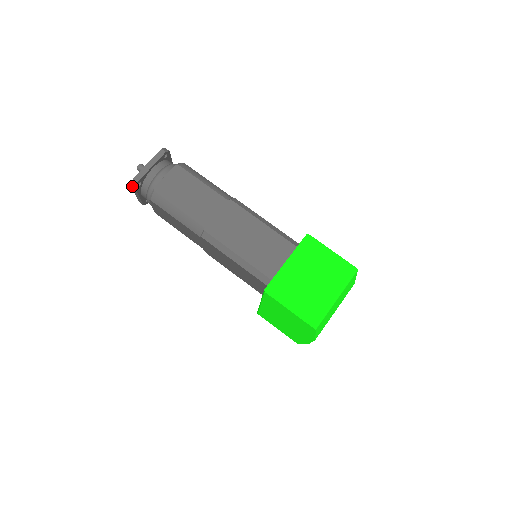
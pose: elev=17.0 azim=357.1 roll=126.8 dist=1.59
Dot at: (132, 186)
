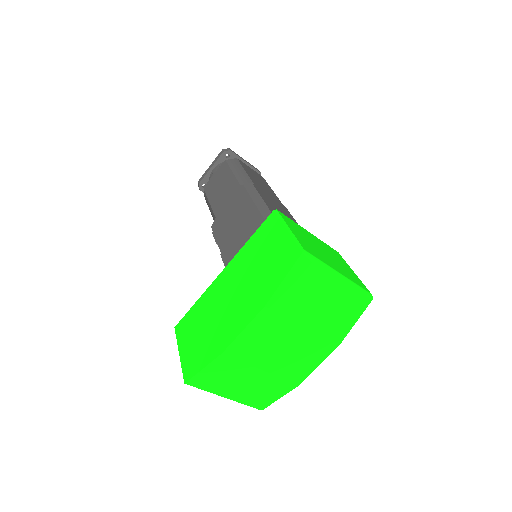
Dot at: (222, 151)
